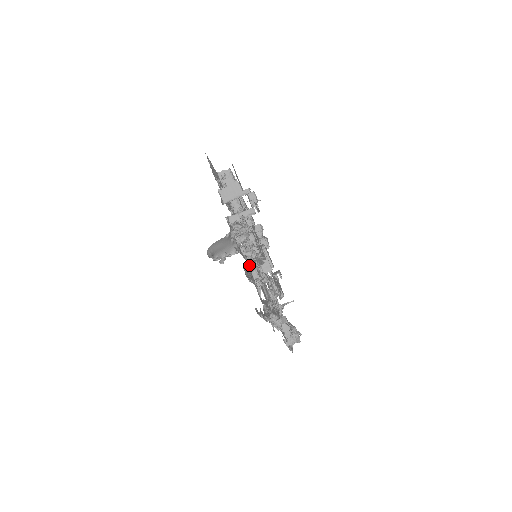
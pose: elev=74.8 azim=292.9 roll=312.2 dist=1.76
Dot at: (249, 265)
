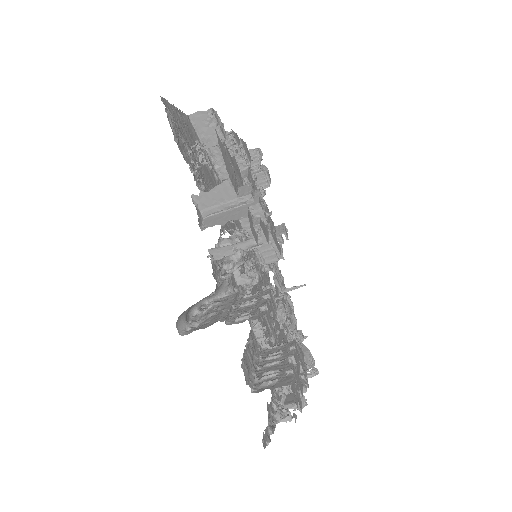
Dot at: (250, 341)
